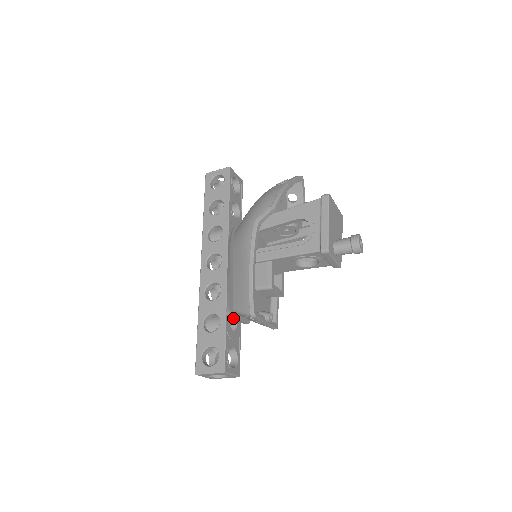
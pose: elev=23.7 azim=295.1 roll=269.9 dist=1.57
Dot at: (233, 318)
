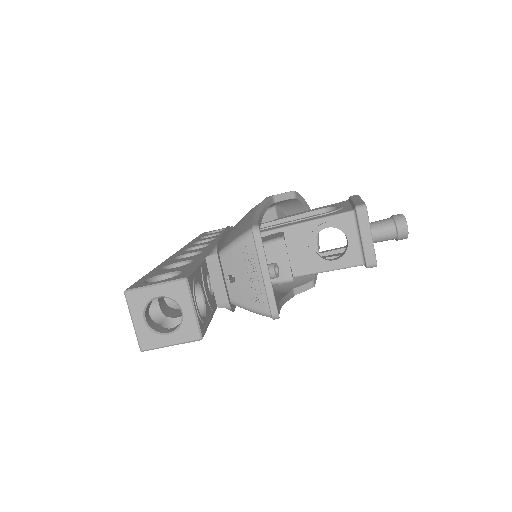
Dot at: (213, 270)
